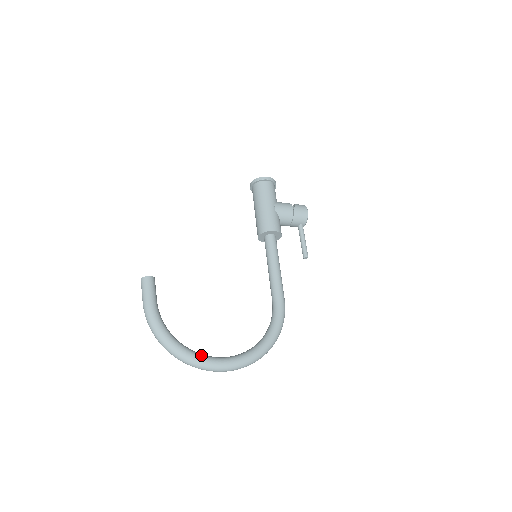
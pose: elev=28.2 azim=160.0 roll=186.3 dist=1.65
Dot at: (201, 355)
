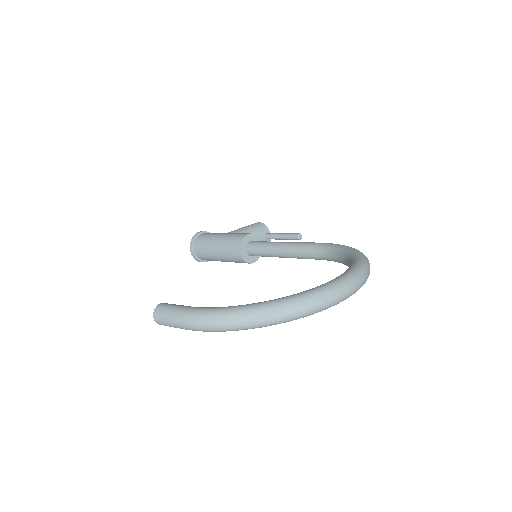
Dot at: (307, 290)
